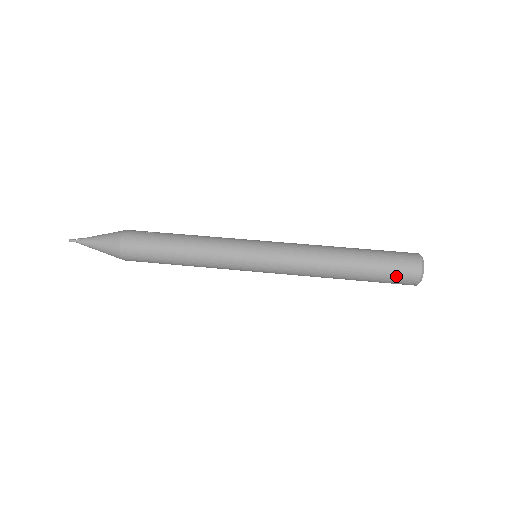
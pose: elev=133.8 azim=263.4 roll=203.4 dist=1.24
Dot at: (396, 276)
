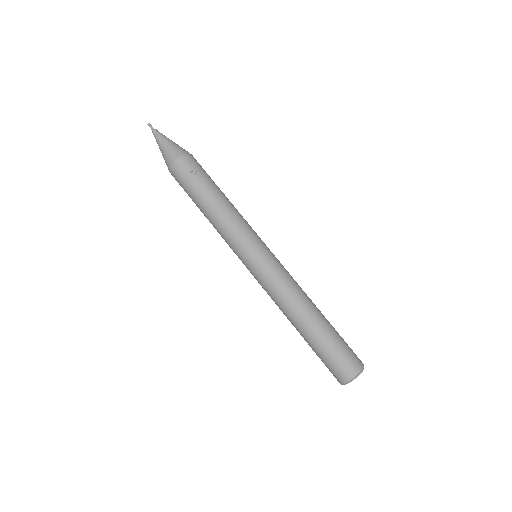
Dot at: (326, 366)
